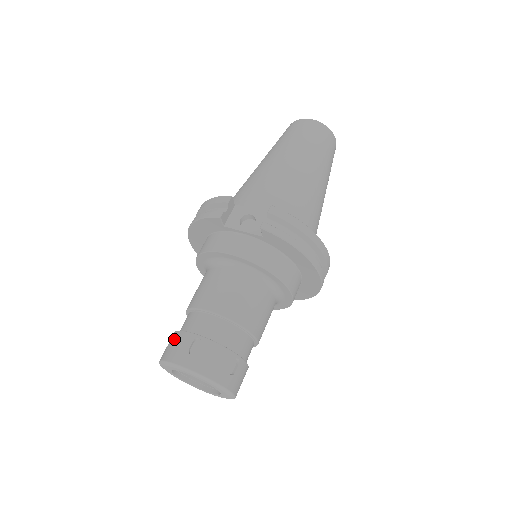
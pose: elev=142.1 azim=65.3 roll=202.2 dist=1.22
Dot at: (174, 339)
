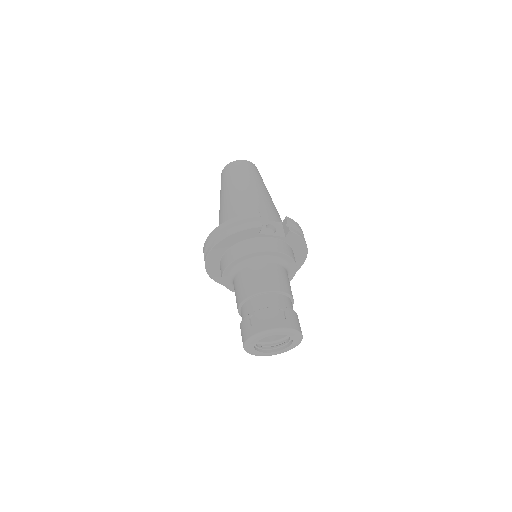
Dot at: (261, 315)
